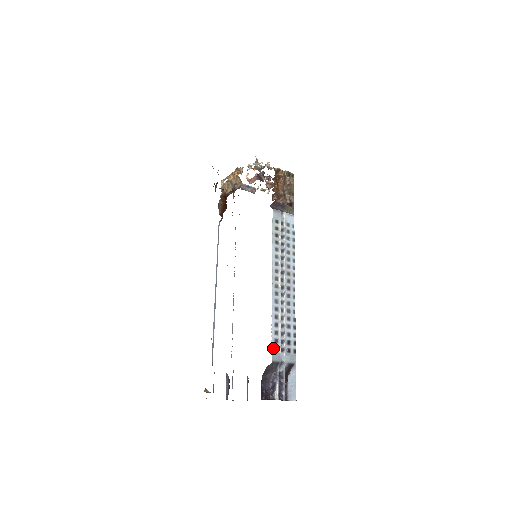
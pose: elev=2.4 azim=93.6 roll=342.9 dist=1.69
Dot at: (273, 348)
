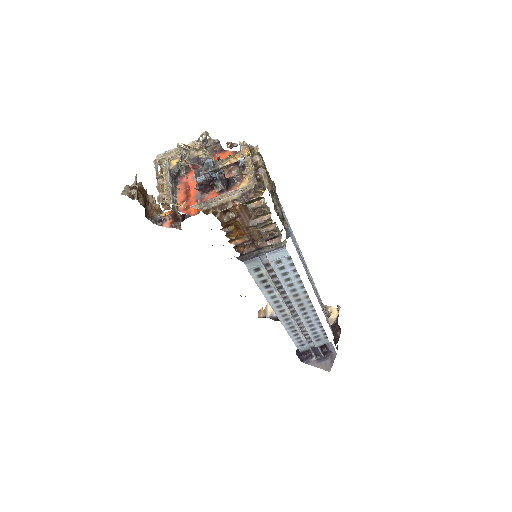
Dot at: (298, 346)
